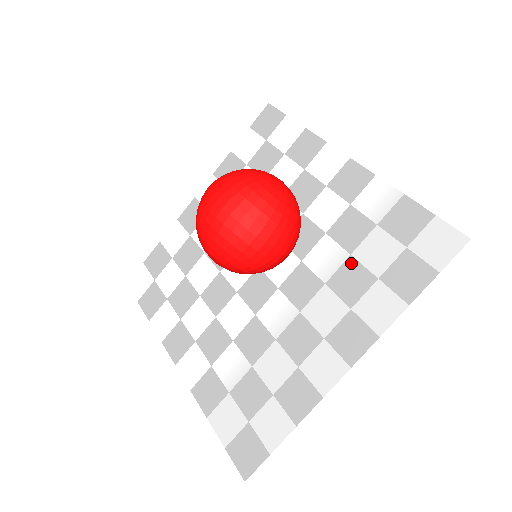
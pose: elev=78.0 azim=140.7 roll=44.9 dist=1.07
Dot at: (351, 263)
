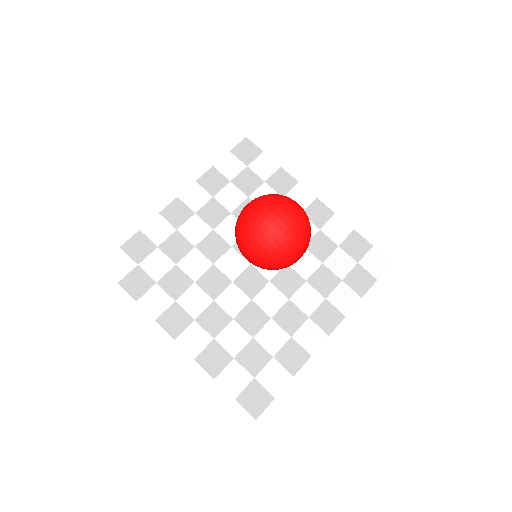
Dot at: (323, 269)
